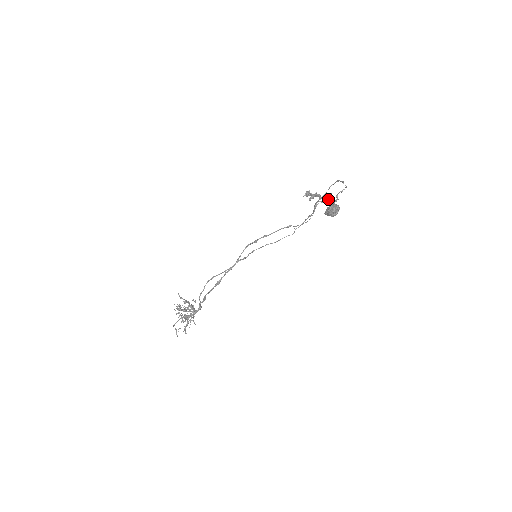
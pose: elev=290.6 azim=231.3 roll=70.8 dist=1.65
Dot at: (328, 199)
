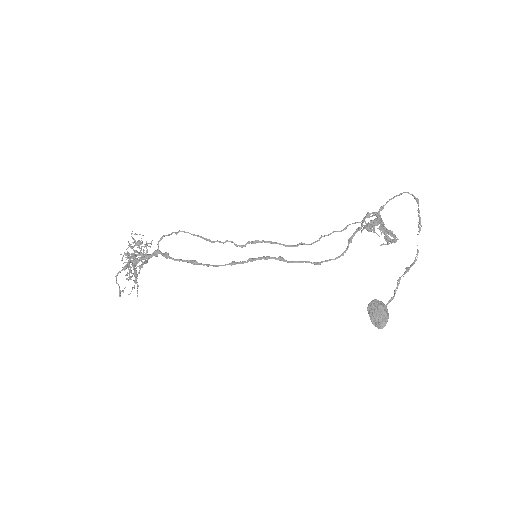
Dot at: (386, 234)
